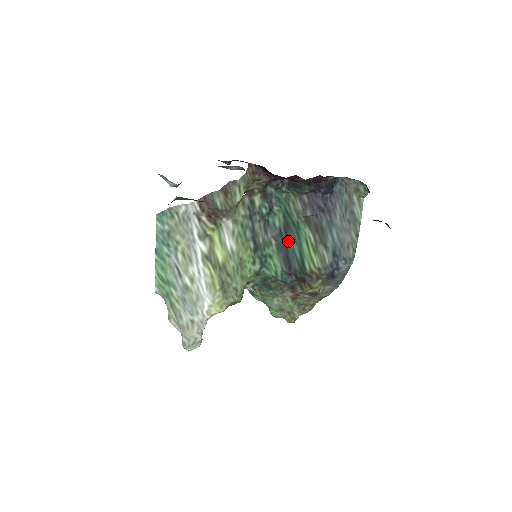
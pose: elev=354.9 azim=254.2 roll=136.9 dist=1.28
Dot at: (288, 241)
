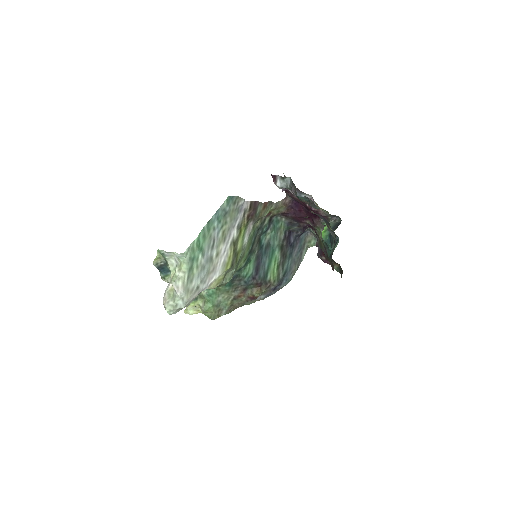
Dot at: (264, 255)
